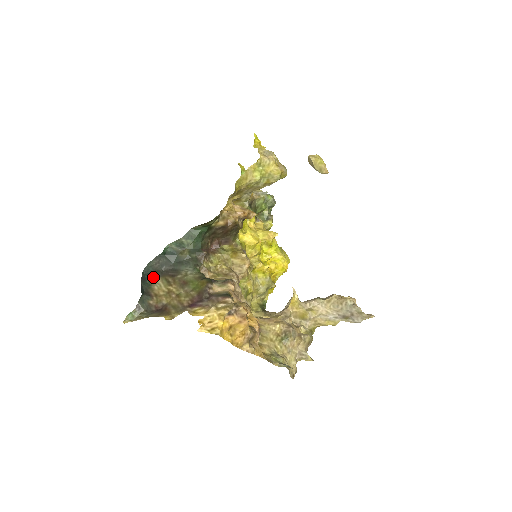
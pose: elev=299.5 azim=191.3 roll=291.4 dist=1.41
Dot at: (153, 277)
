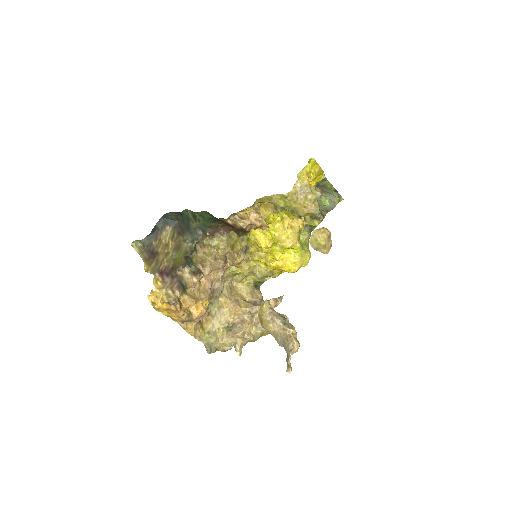
Dot at: (168, 224)
